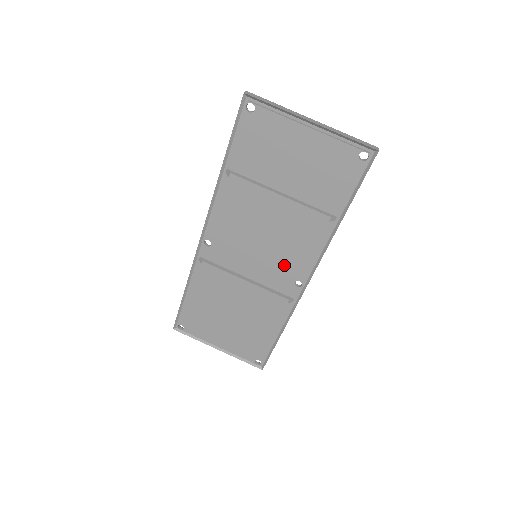
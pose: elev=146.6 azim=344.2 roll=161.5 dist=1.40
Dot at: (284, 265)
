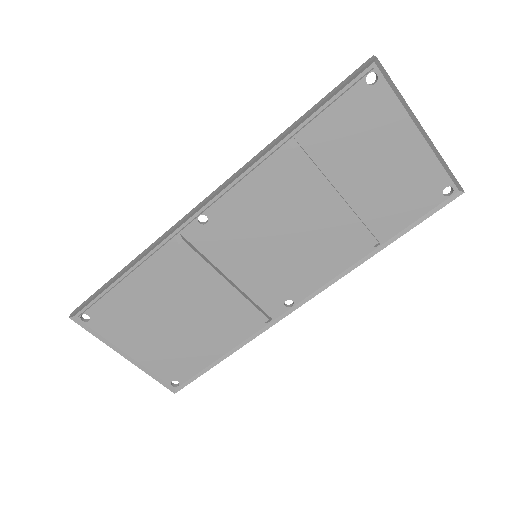
Dot at: (286, 277)
